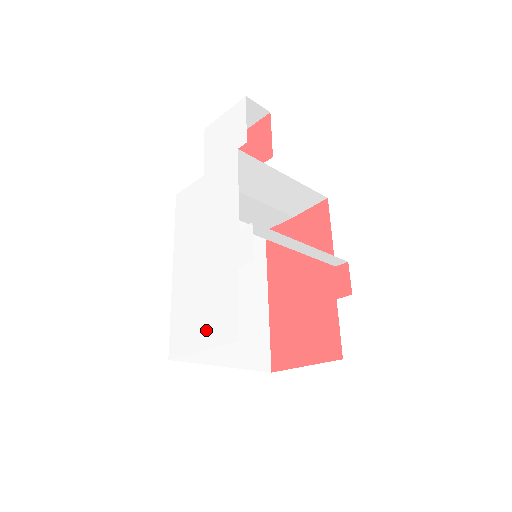
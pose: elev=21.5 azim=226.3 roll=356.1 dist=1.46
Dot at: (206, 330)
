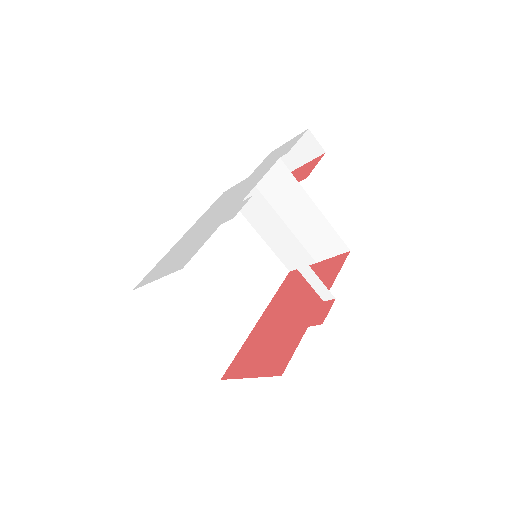
Dot at: (170, 266)
